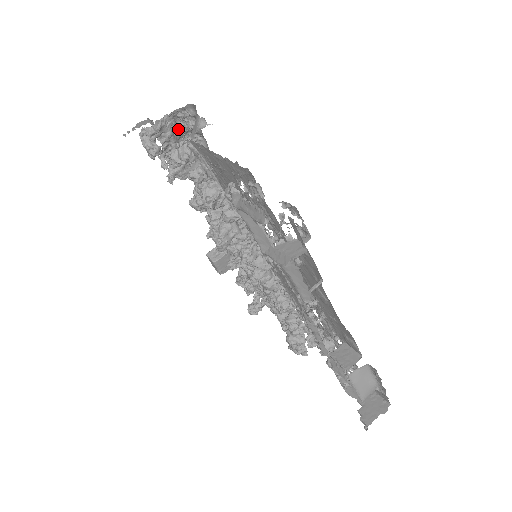
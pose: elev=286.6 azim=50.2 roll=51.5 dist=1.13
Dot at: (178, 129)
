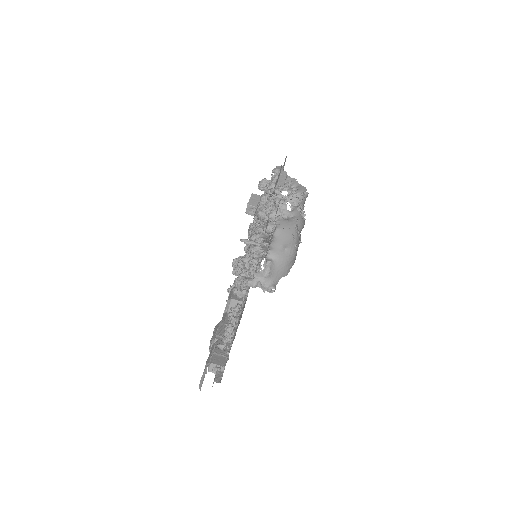
Dot at: occluded
